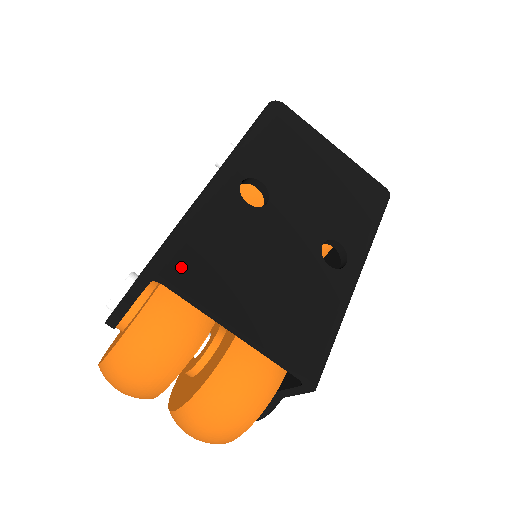
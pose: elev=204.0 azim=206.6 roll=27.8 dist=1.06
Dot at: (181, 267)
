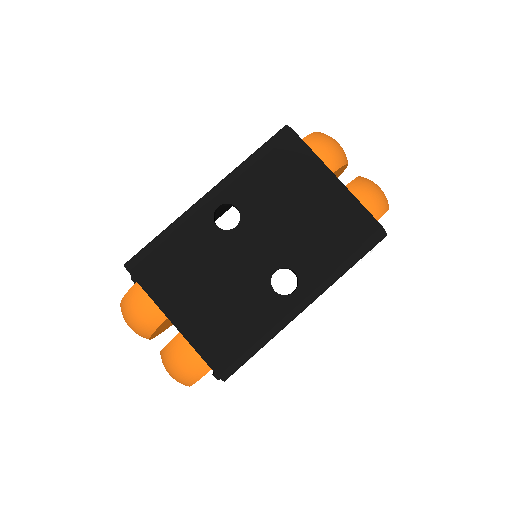
Dot at: (145, 268)
